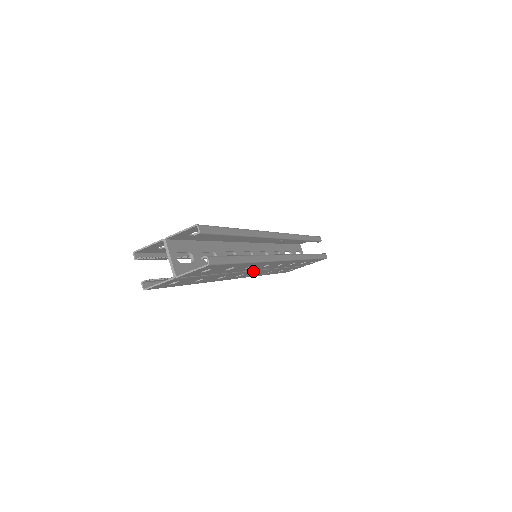
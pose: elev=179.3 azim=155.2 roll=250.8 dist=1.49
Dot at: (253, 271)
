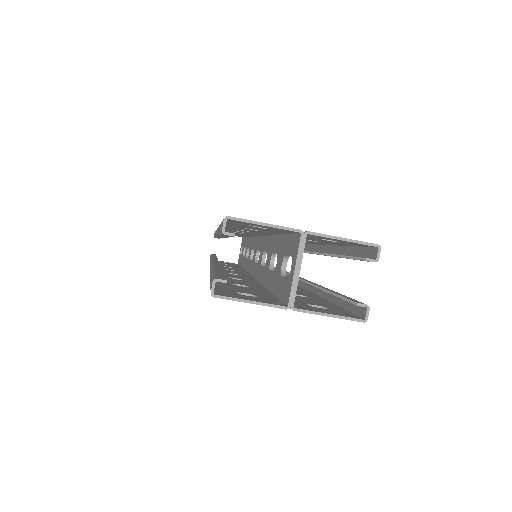
Dot at: occluded
